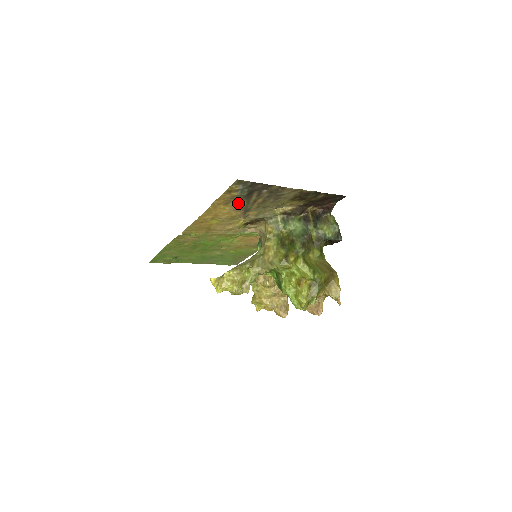
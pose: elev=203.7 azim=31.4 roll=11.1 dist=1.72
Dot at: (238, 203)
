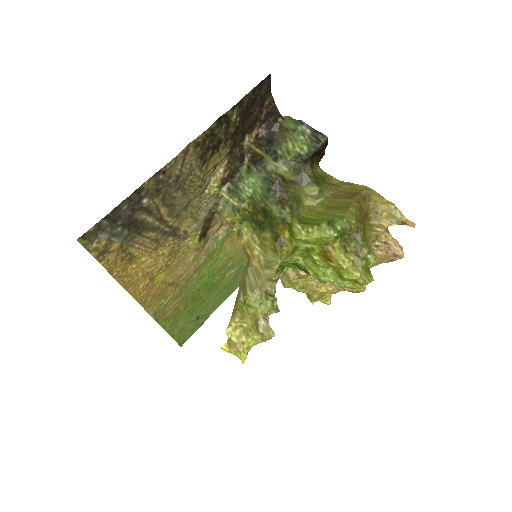
Dot at: (144, 243)
